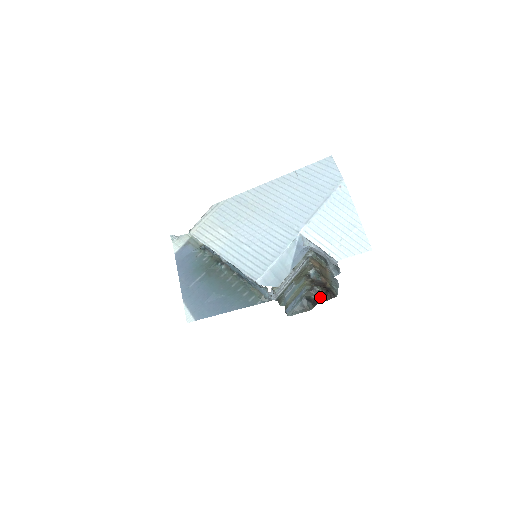
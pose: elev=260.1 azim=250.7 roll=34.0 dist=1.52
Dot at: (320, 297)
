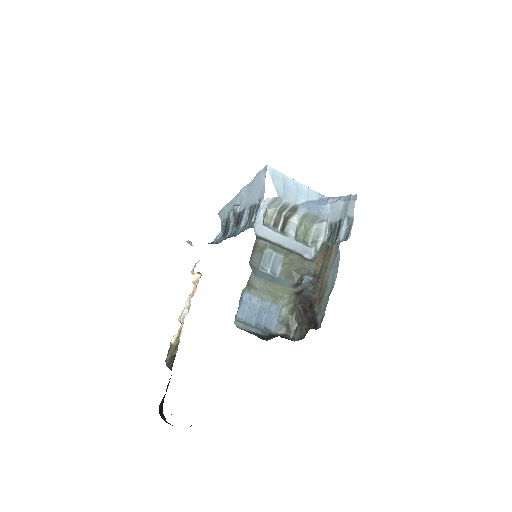
Dot at: occluded
